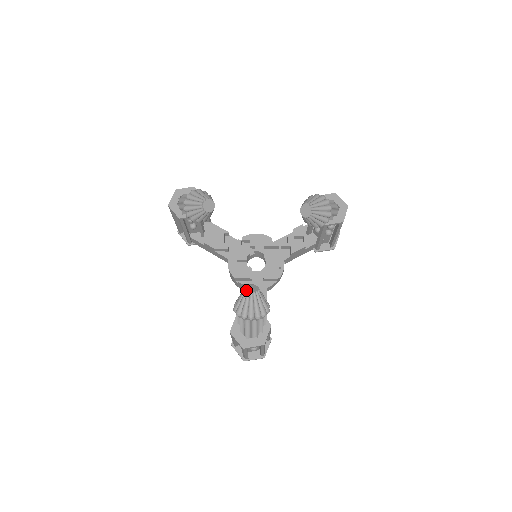
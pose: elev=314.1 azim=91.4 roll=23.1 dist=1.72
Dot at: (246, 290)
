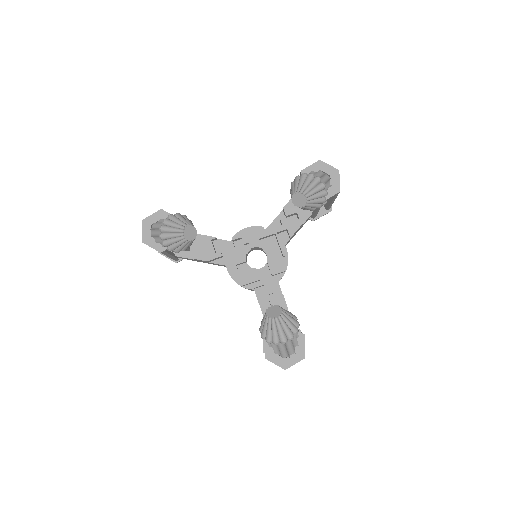
Dot at: (269, 316)
